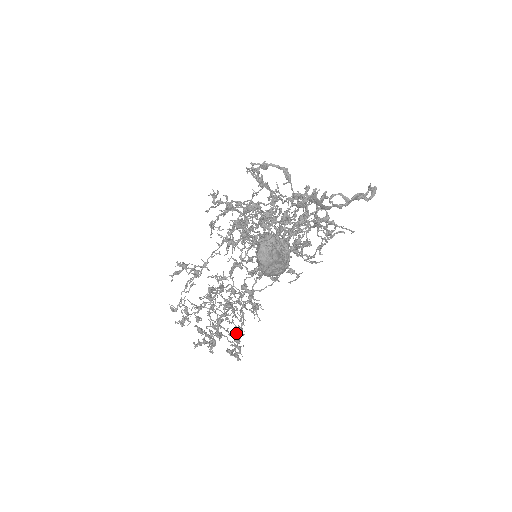
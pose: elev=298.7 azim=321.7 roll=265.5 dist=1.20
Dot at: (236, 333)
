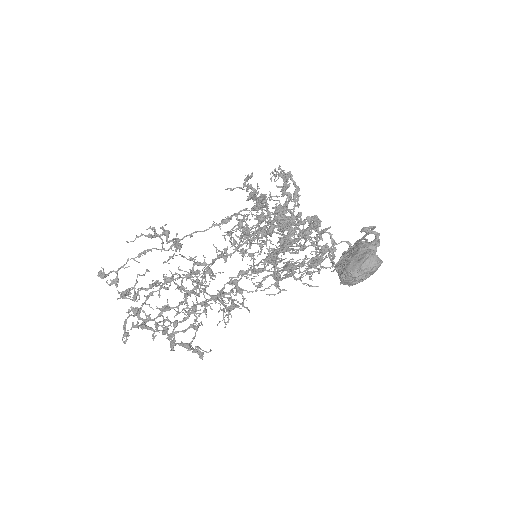
Dot at: (225, 327)
